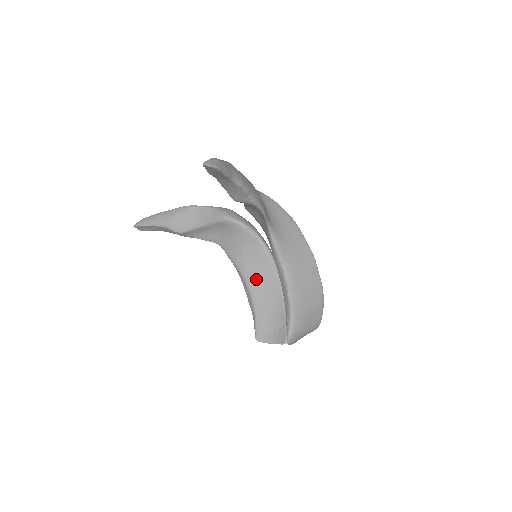
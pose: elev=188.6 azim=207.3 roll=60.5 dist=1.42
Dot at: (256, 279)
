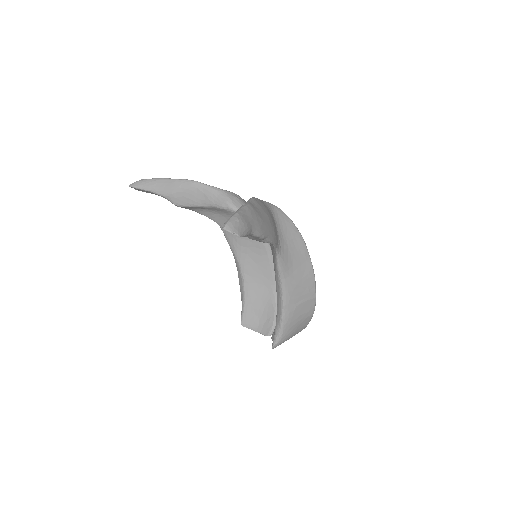
Dot at: (251, 269)
